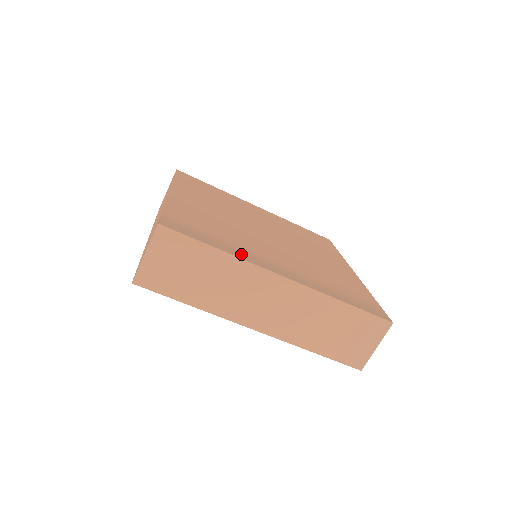
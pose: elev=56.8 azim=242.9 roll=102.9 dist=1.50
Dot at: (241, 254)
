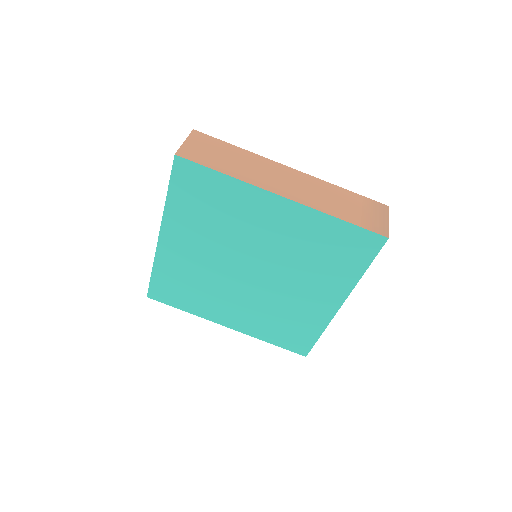
Dot at: occluded
